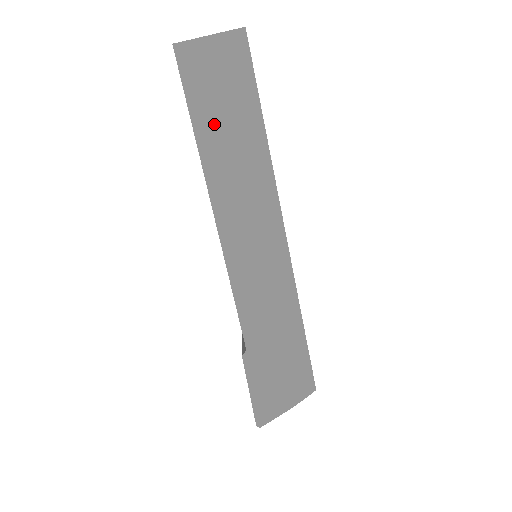
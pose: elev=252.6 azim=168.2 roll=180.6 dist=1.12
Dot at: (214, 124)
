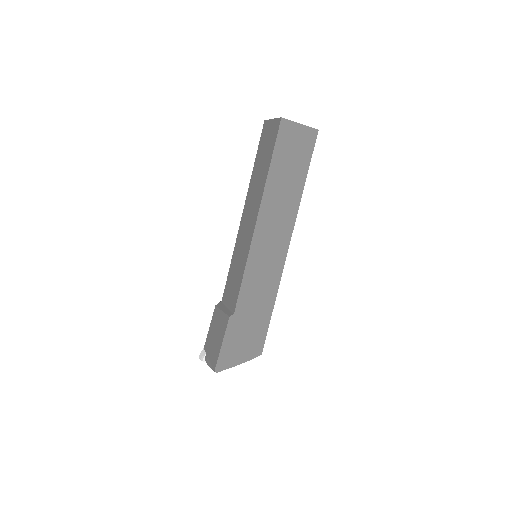
Dot at: (281, 169)
